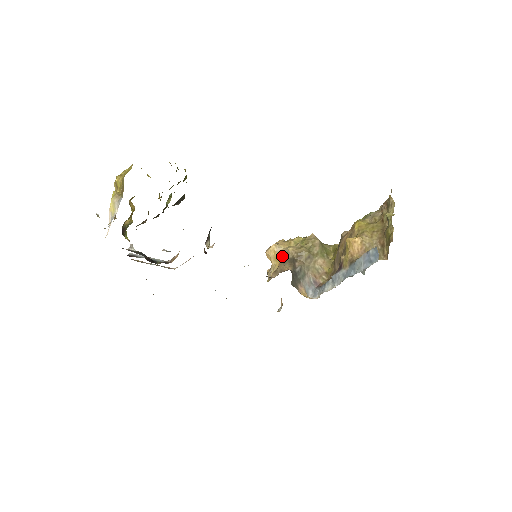
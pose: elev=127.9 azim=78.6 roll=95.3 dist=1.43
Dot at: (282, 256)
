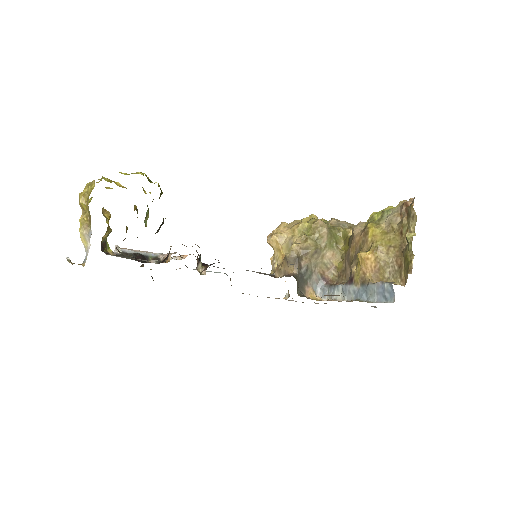
Dot at: (285, 248)
